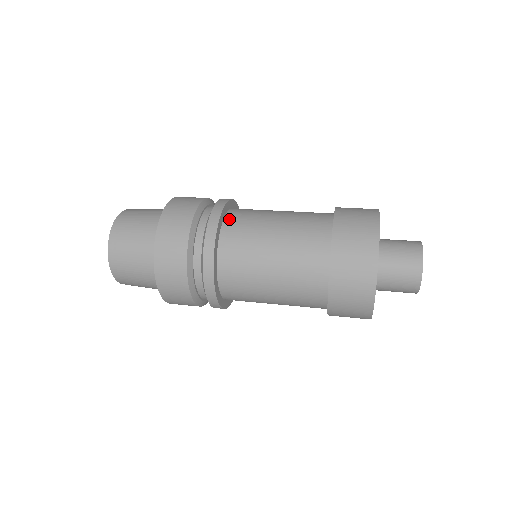
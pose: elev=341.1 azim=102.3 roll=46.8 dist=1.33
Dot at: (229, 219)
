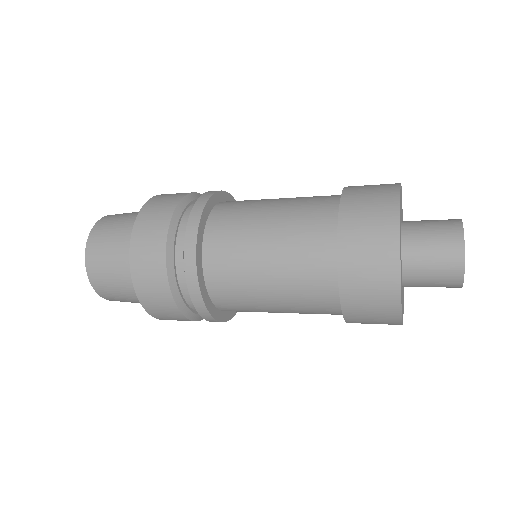
Dot at: (209, 242)
